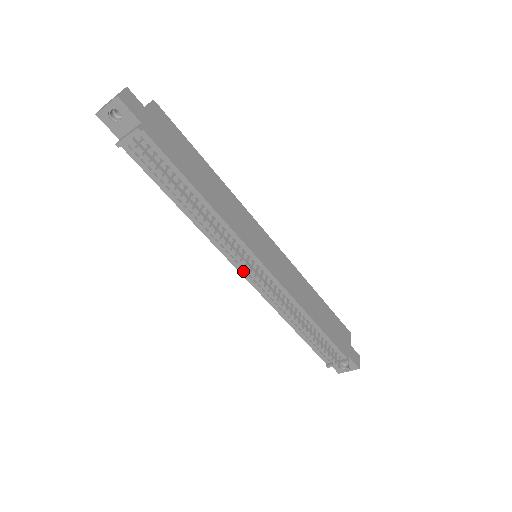
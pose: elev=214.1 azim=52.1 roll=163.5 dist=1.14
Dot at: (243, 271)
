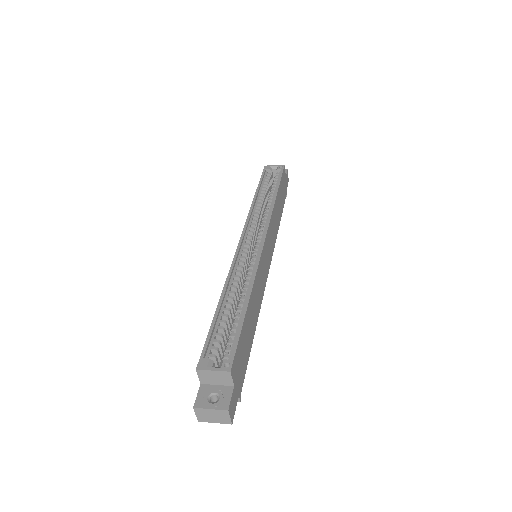
Dot at: occluded
